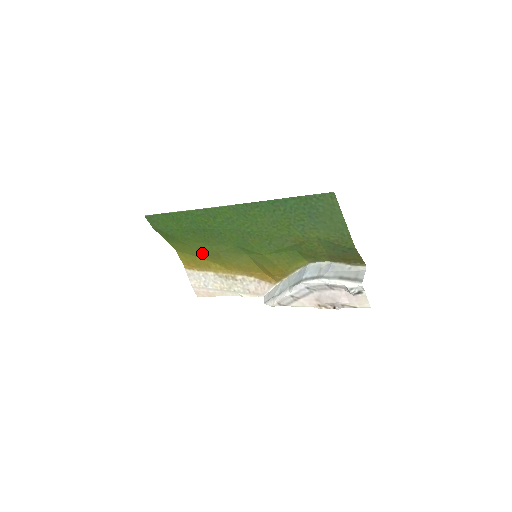
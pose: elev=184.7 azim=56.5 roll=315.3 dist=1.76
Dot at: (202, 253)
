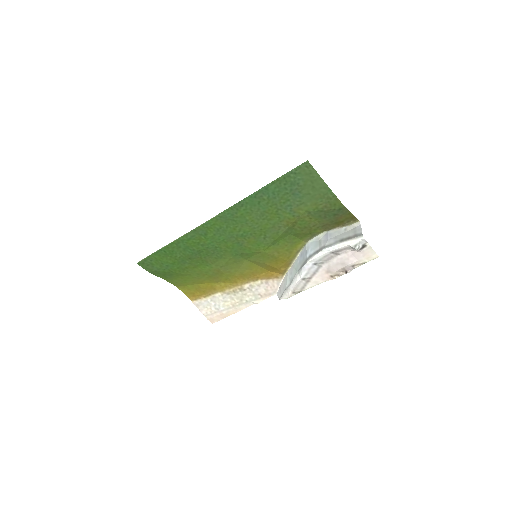
Dot at: (203, 277)
